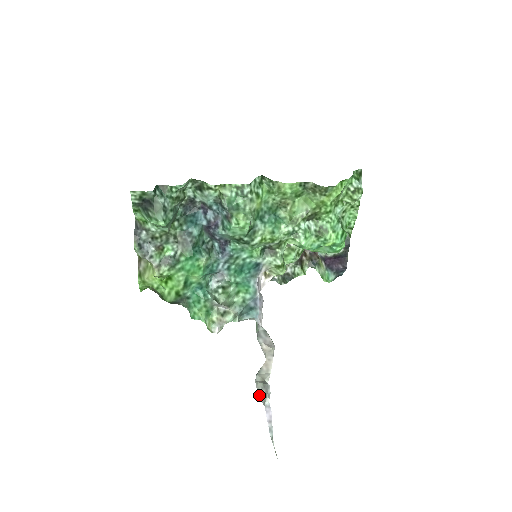
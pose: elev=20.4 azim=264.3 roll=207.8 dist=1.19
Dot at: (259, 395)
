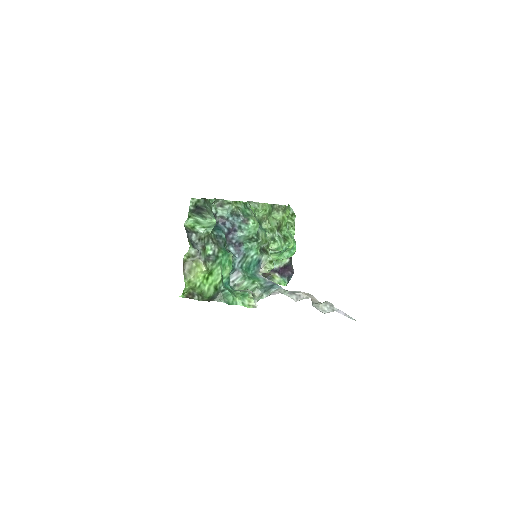
Dot at: (324, 311)
